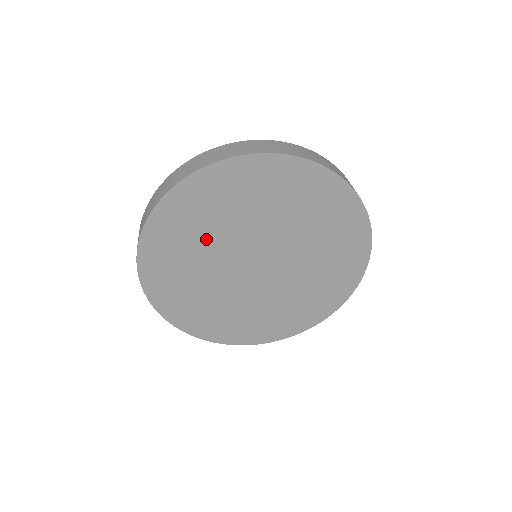
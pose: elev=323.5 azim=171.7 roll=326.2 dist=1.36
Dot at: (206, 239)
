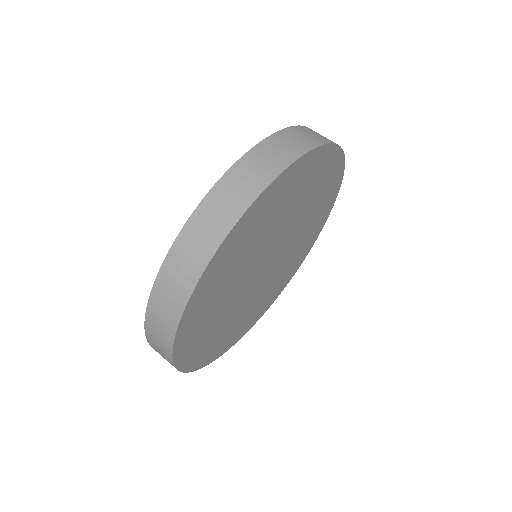
Dot at: (226, 296)
